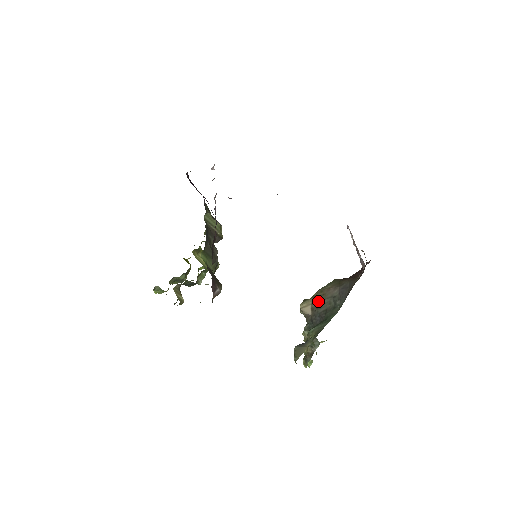
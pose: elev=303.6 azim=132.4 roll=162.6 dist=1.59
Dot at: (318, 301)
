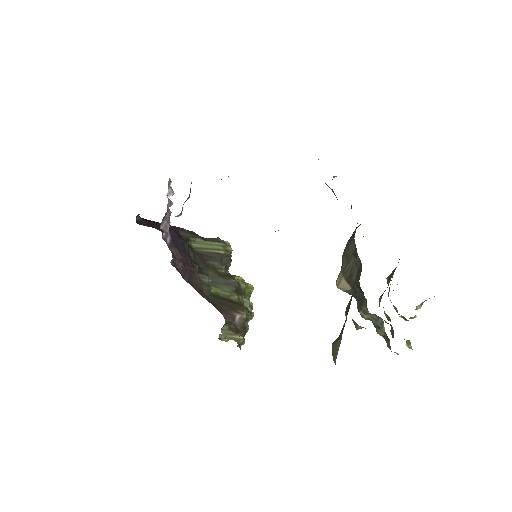
Dot at: (345, 268)
